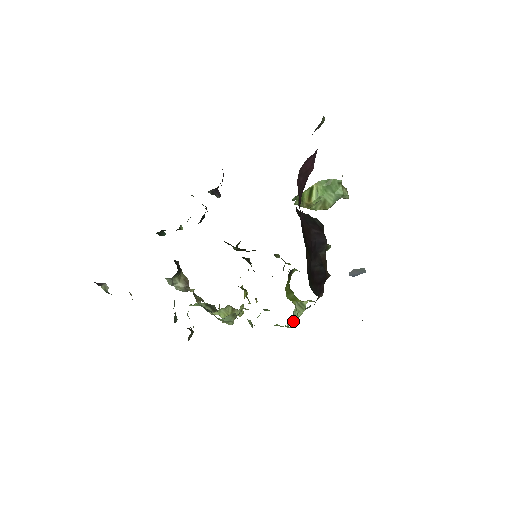
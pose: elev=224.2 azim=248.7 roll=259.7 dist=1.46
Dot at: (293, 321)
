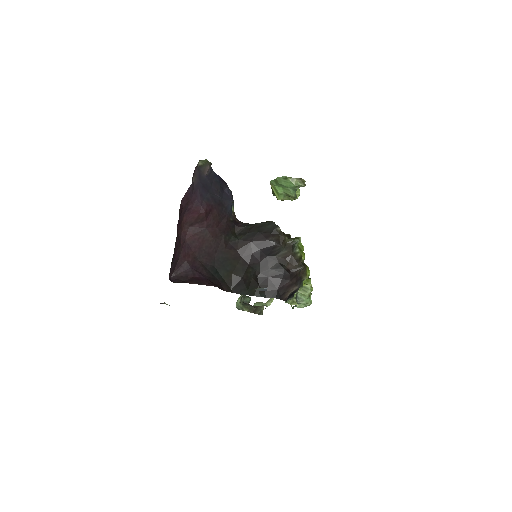
Dot at: (302, 303)
